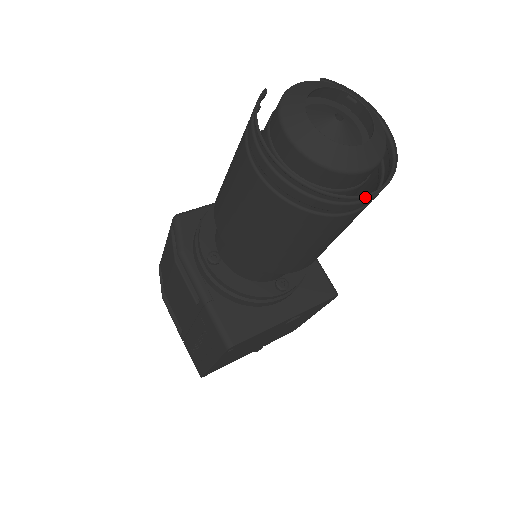
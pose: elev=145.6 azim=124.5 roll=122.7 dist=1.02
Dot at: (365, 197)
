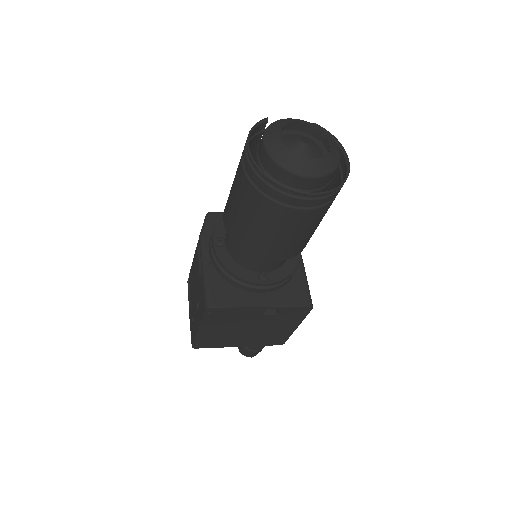
Dot at: (305, 194)
